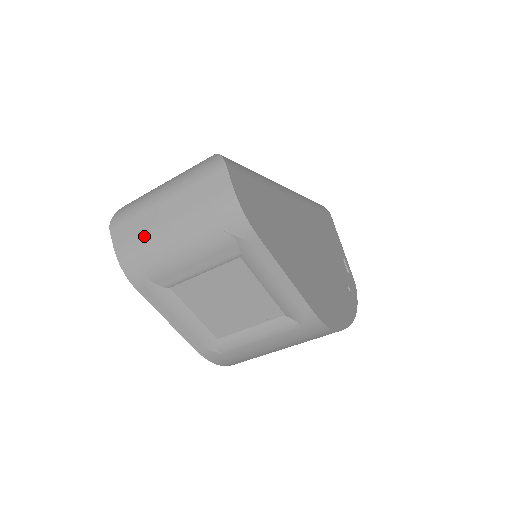
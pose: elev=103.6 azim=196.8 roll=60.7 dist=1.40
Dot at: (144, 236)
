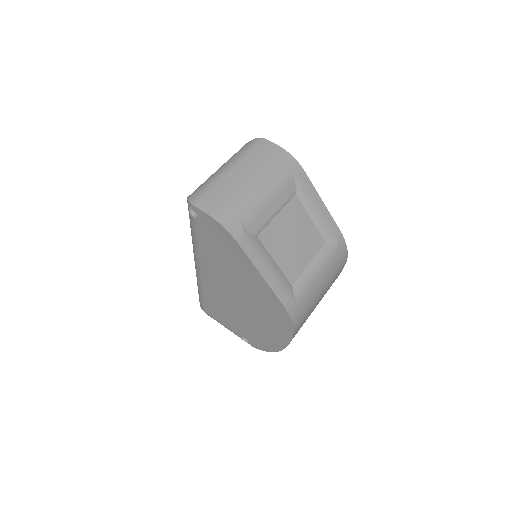
Dot at: (231, 194)
